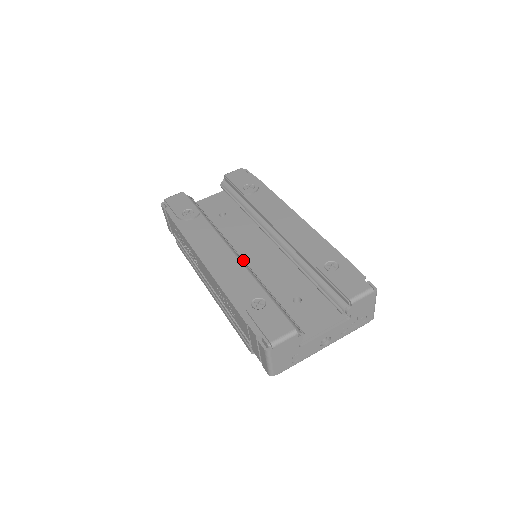
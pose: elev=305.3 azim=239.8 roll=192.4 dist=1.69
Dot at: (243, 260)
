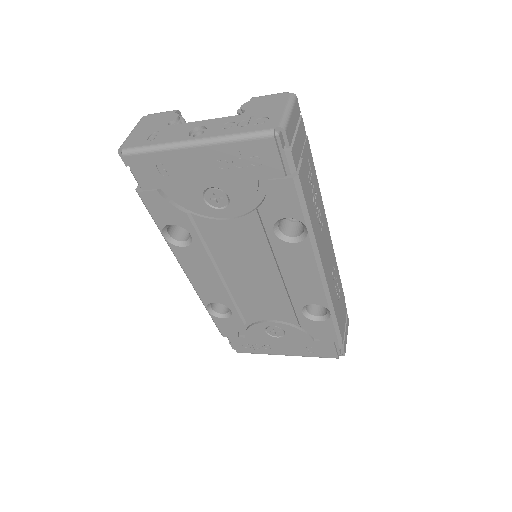
Dot at: occluded
